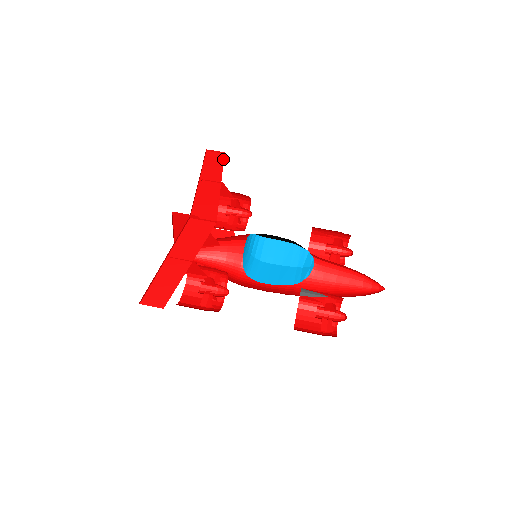
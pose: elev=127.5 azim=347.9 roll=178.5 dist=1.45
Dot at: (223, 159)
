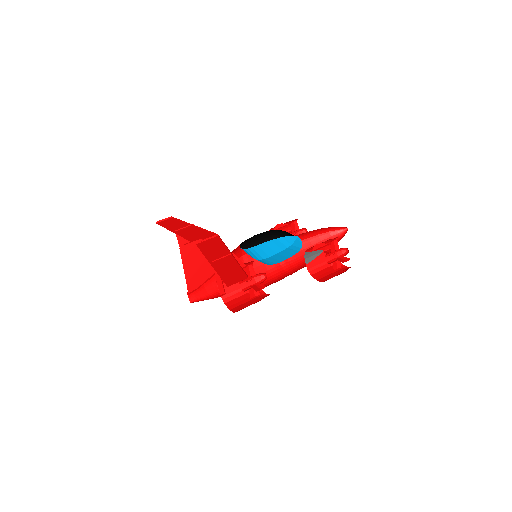
Dot at: (174, 219)
